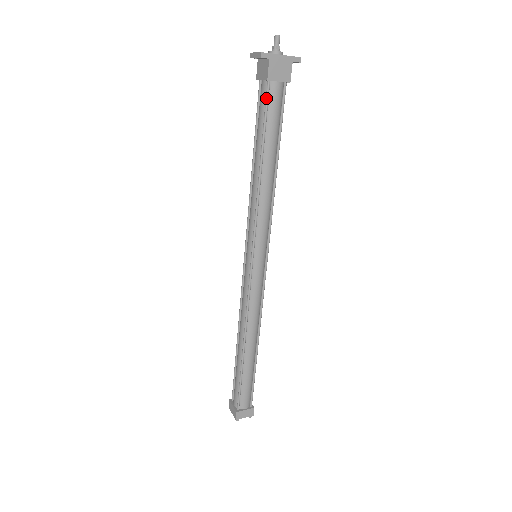
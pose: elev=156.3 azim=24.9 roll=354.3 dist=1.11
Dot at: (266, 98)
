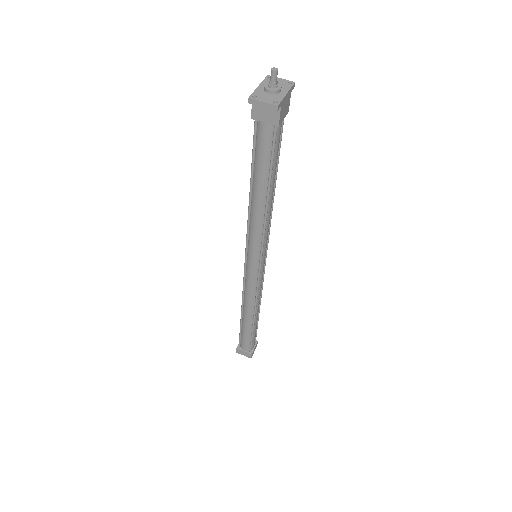
Dot at: (274, 140)
